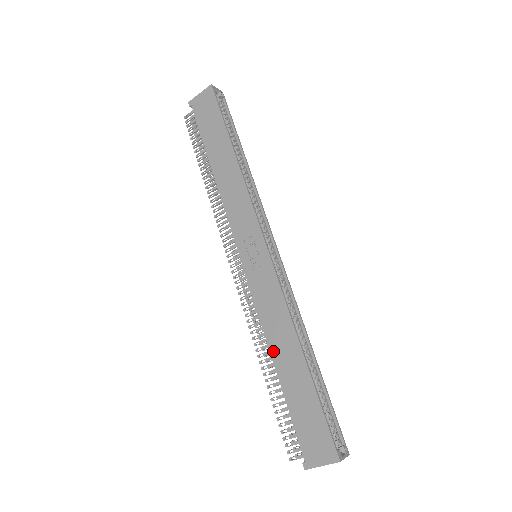
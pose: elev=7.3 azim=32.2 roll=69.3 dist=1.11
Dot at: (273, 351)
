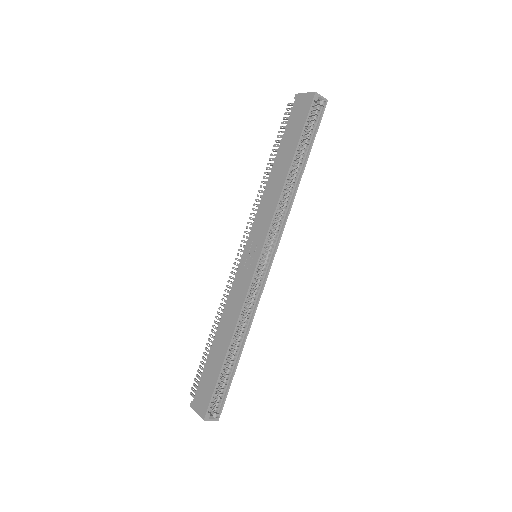
Dot at: (219, 327)
